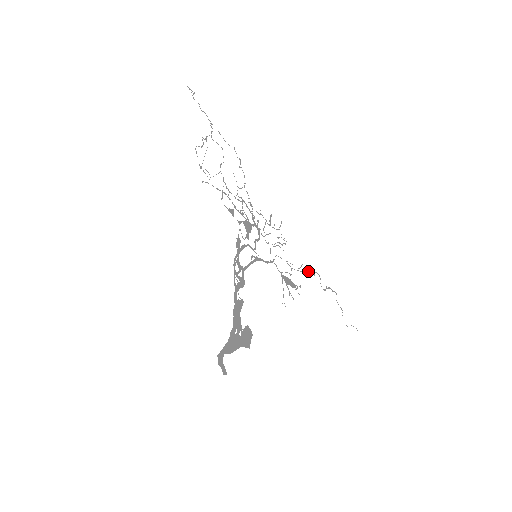
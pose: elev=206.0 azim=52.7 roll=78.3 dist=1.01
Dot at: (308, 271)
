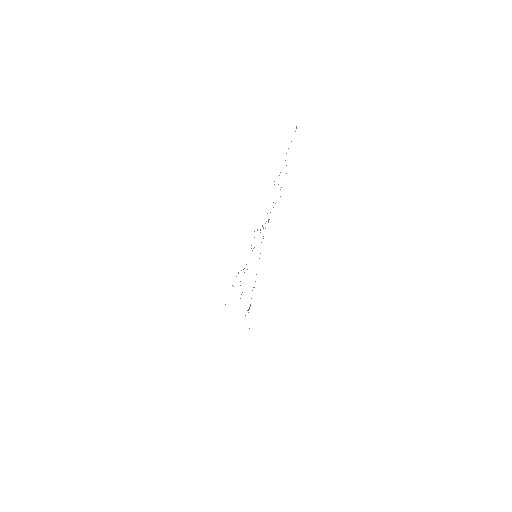
Dot at: occluded
